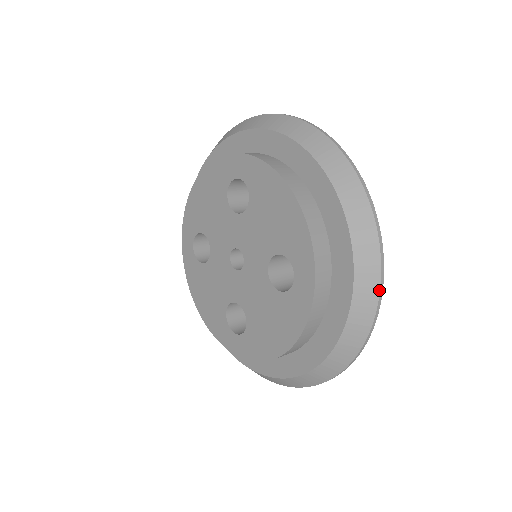
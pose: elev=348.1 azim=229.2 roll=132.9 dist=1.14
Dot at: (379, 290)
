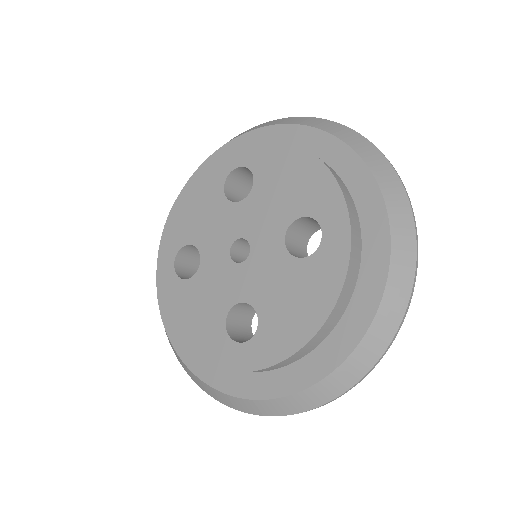
Dot at: (415, 232)
